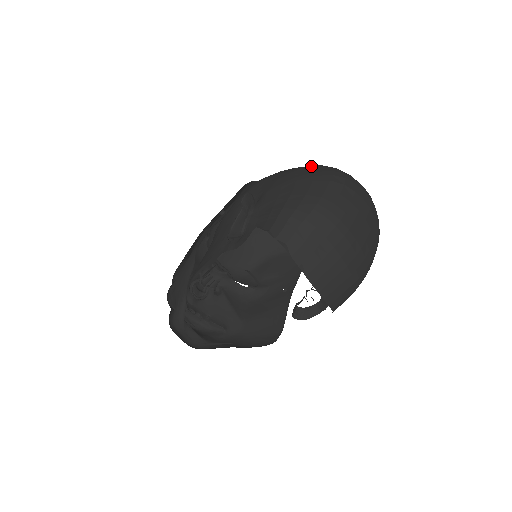
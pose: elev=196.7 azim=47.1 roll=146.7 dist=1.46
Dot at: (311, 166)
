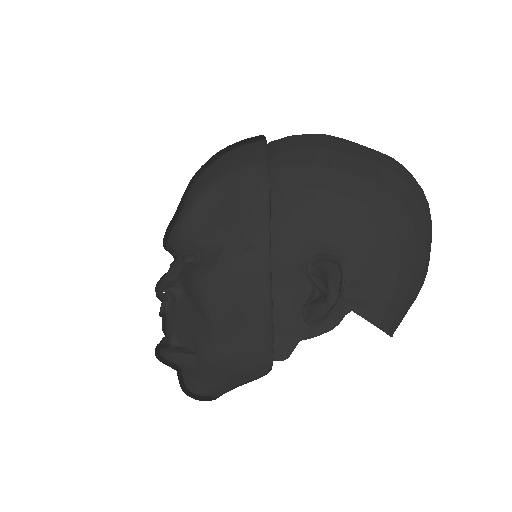
Dot at: (390, 182)
